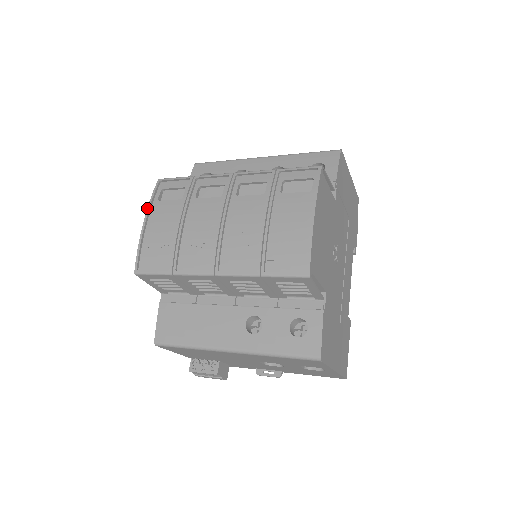
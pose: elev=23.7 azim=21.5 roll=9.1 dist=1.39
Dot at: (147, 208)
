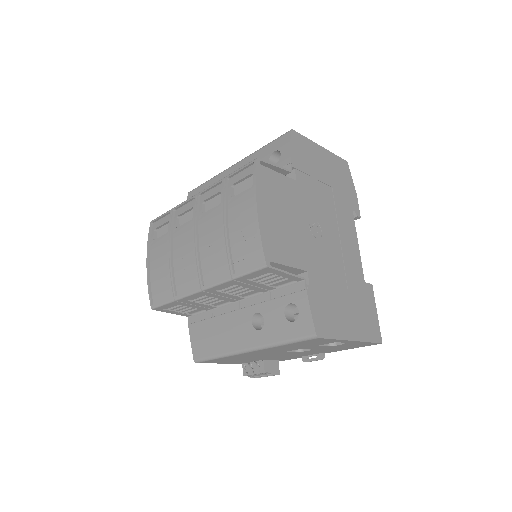
Dot at: occluded
